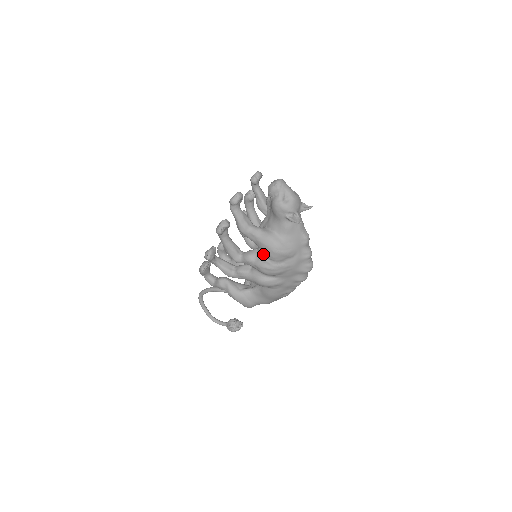
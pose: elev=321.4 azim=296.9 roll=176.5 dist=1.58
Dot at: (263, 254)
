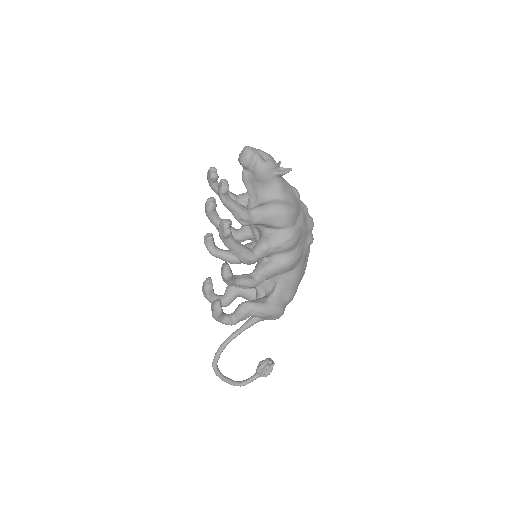
Dot at: (275, 230)
